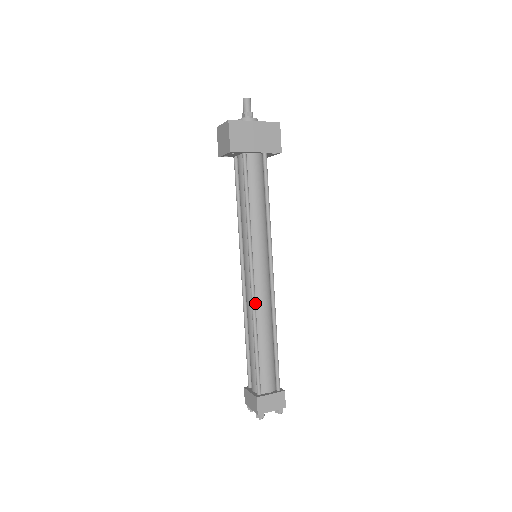
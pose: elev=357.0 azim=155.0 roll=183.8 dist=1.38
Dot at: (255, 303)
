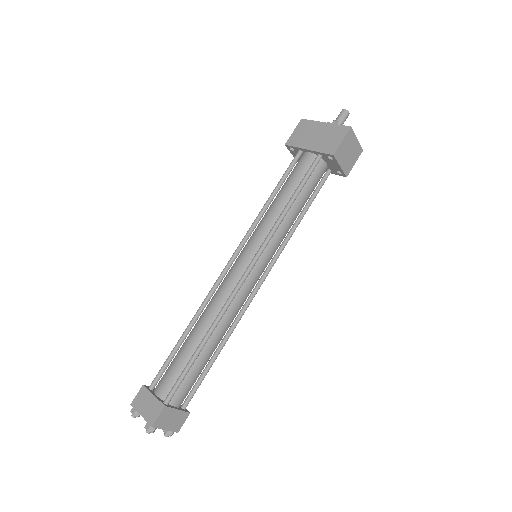
Dot at: (212, 291)
